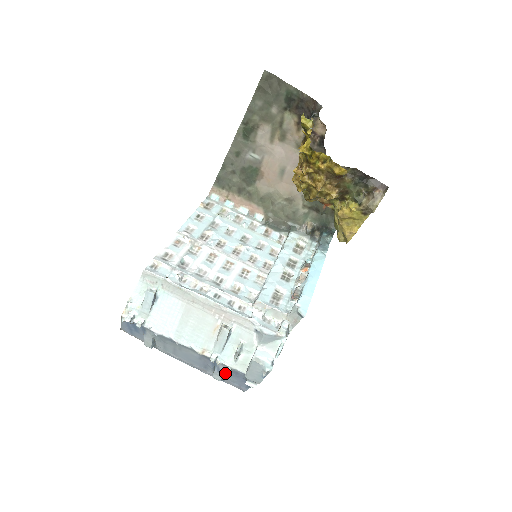
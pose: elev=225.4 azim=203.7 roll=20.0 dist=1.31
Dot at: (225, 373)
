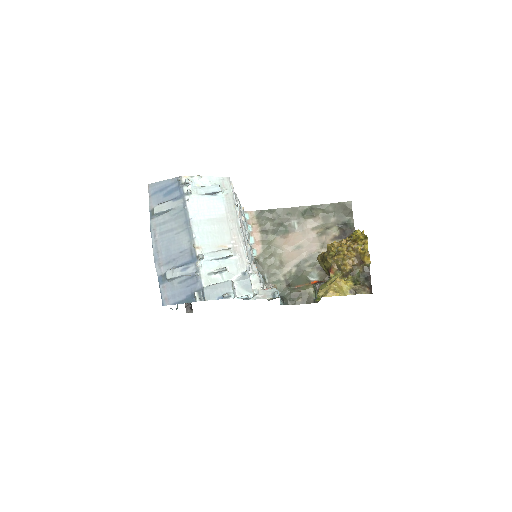
Dot at: (181, 277)
